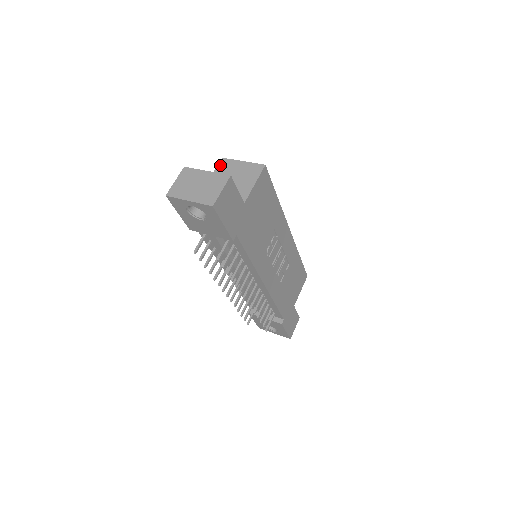
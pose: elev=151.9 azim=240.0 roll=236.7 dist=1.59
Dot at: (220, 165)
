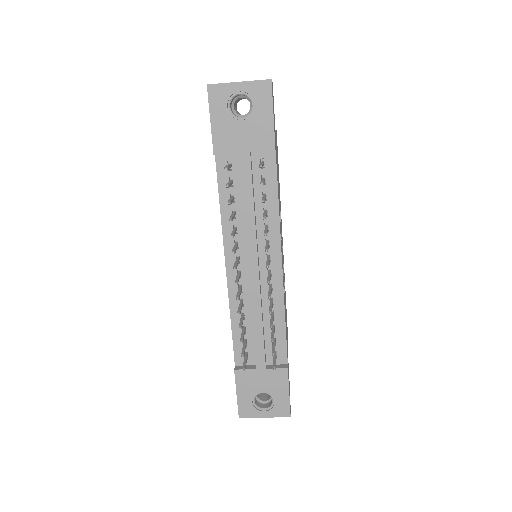
Dot at: occluded
